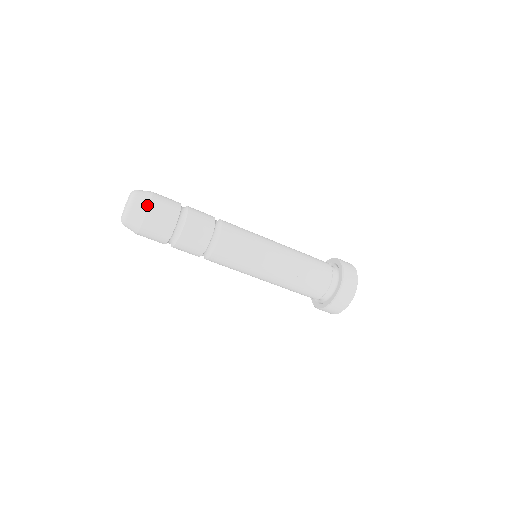
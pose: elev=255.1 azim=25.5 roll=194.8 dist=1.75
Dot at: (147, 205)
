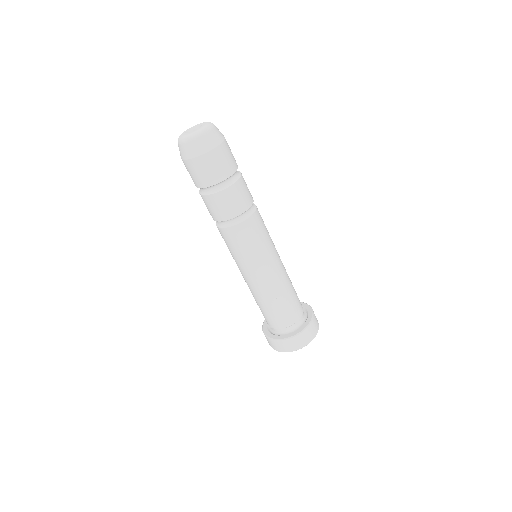
Dot at: (211, 147)
